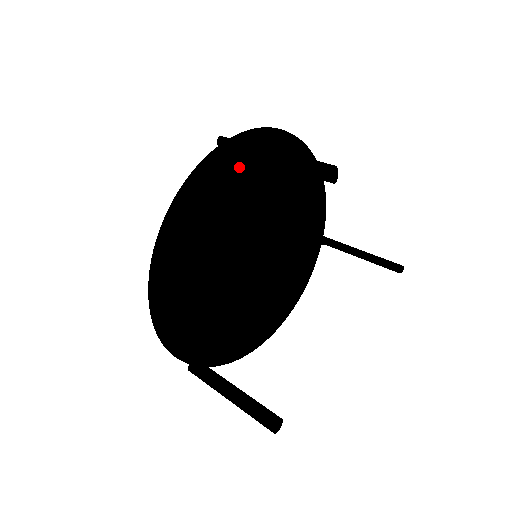
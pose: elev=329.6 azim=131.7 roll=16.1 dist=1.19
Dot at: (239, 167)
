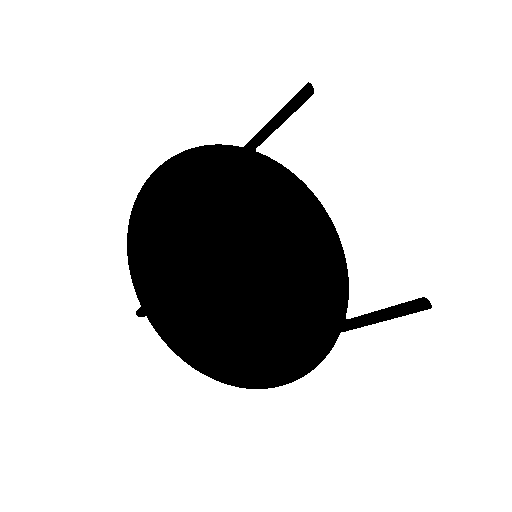
Dot at: (254, 160)
